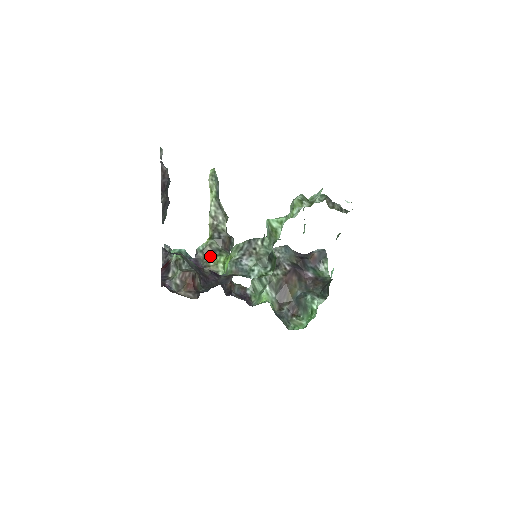
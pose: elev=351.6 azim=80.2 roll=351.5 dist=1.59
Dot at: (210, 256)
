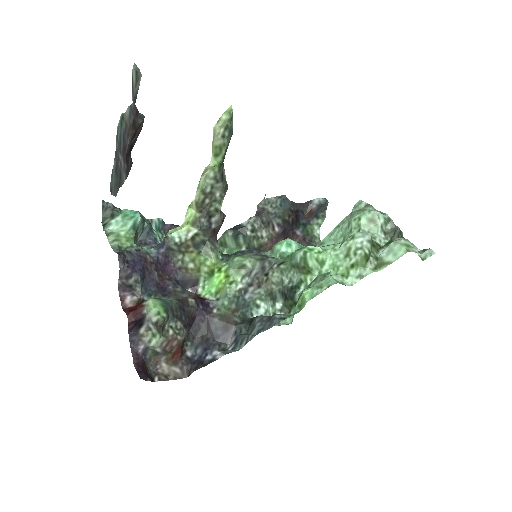
Dot at: (189, 252)
